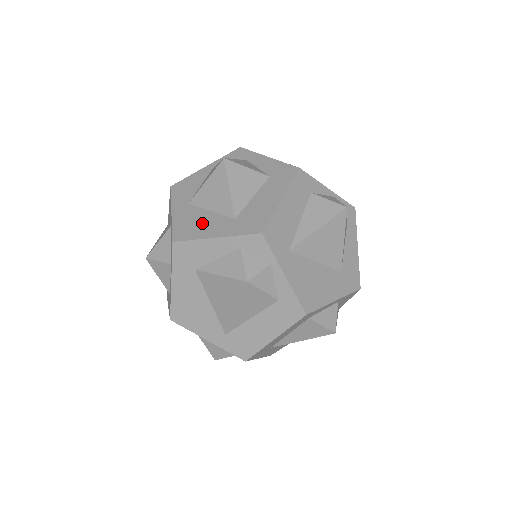
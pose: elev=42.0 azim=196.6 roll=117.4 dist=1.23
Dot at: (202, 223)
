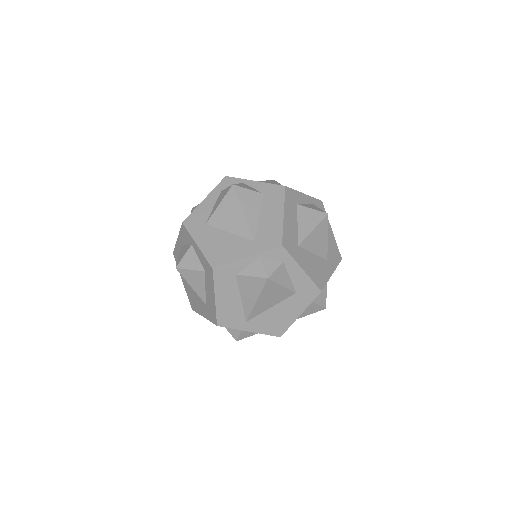
Dot at: occluded
